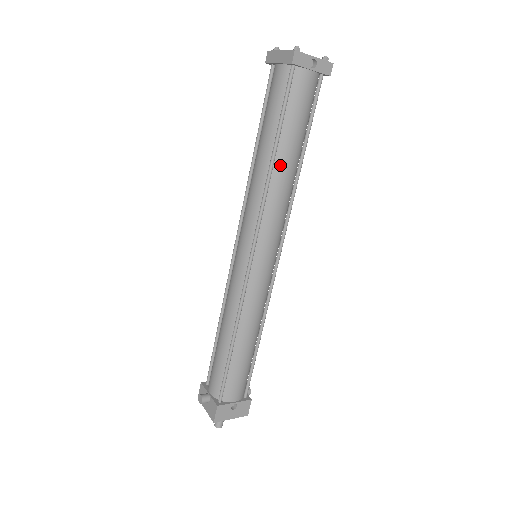
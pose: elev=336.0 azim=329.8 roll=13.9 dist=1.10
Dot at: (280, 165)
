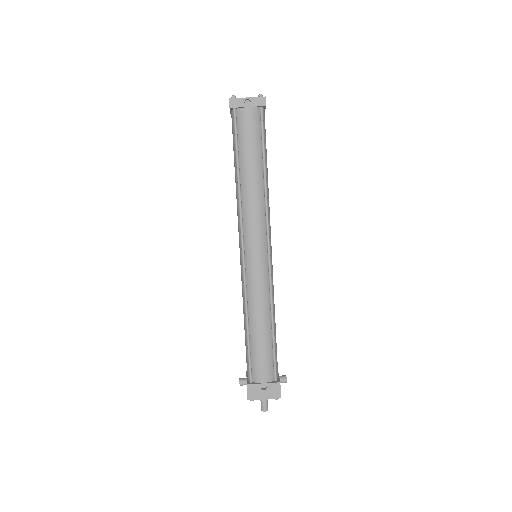
Dot at: (245, 180)
